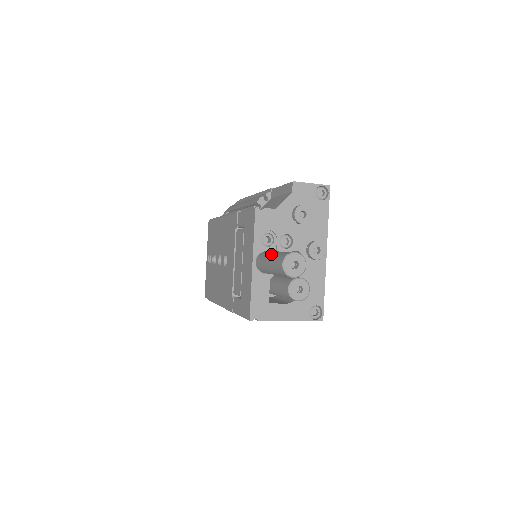
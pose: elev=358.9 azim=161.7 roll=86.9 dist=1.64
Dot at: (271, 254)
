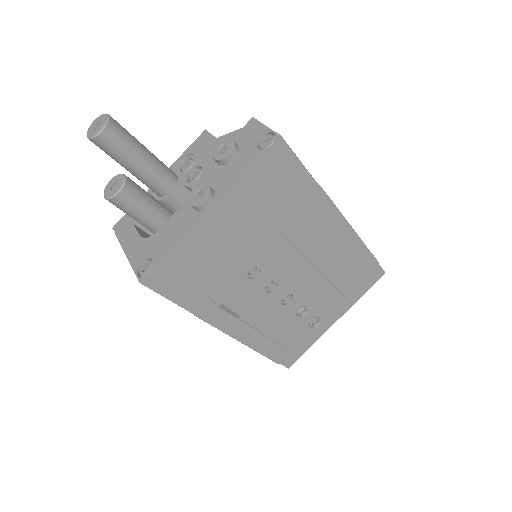
Dot at: occluded
